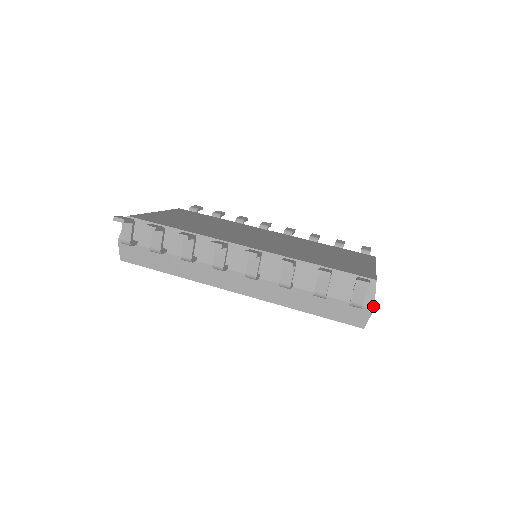
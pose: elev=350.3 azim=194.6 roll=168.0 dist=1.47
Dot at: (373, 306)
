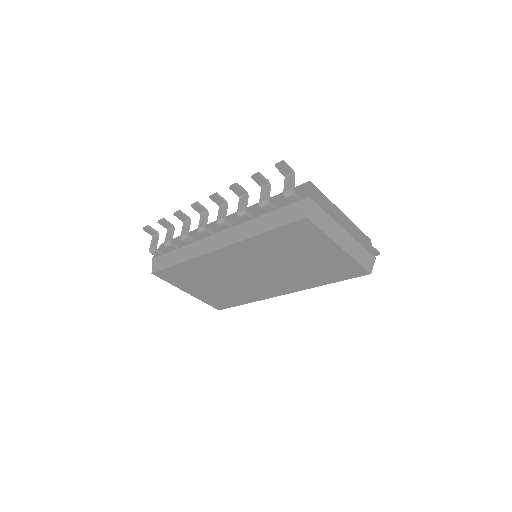
Dot at: (308, 195)
